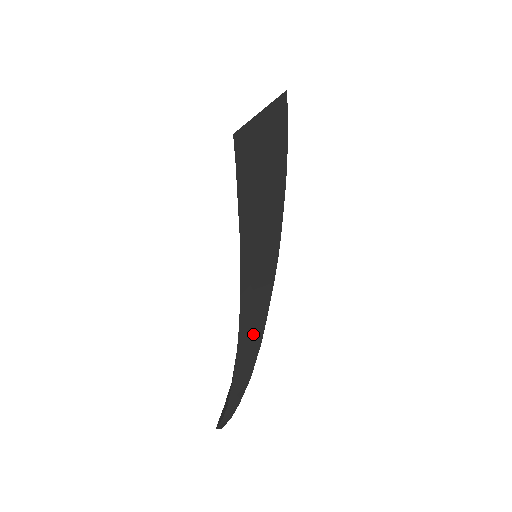
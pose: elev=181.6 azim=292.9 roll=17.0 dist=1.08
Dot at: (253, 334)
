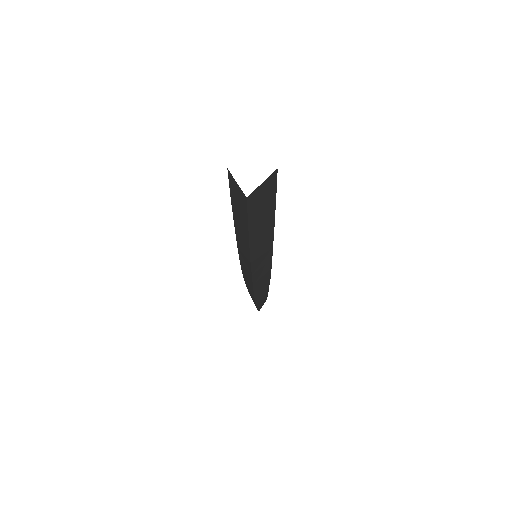
Dot at: (253, 301)
